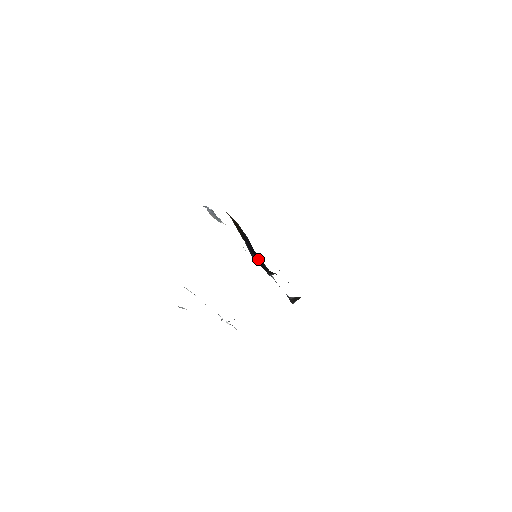
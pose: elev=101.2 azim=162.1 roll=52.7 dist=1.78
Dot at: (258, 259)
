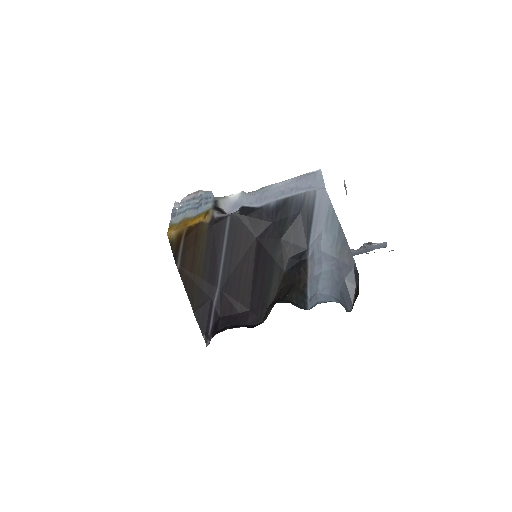
Dot at: (253, 275)
